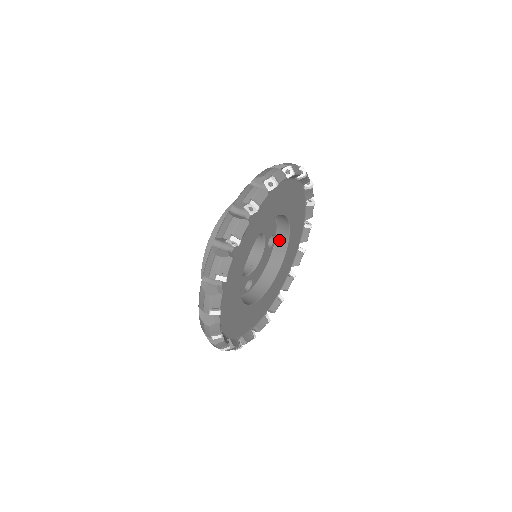
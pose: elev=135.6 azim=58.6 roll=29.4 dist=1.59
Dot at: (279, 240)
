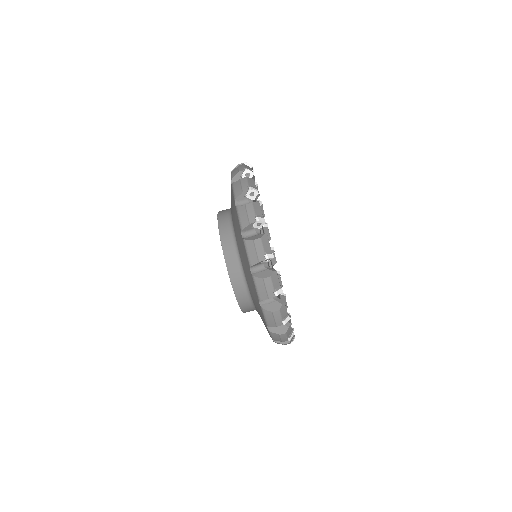
Dot at: occluded
